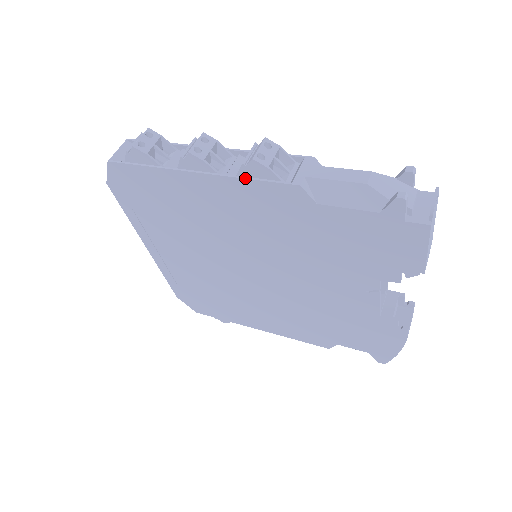
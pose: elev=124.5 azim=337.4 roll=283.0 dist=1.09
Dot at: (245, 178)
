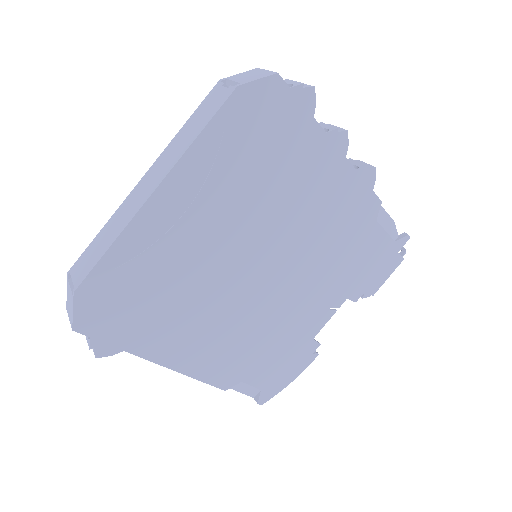
Dot at: (362, 176)
